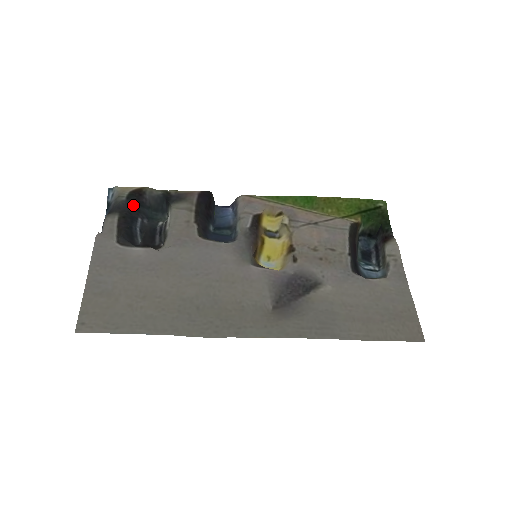
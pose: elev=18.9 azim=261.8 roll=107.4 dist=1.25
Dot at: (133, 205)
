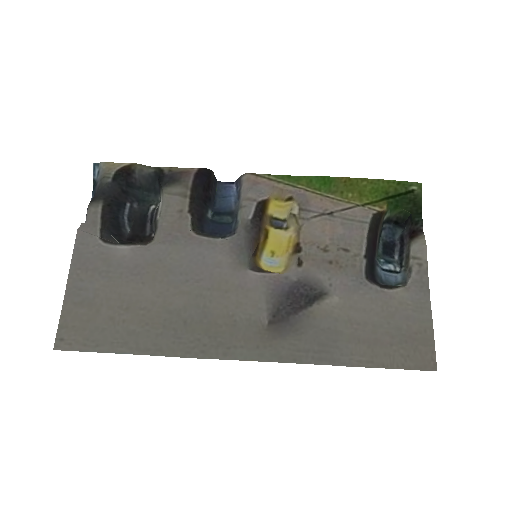
Dot at: (120, 188)
